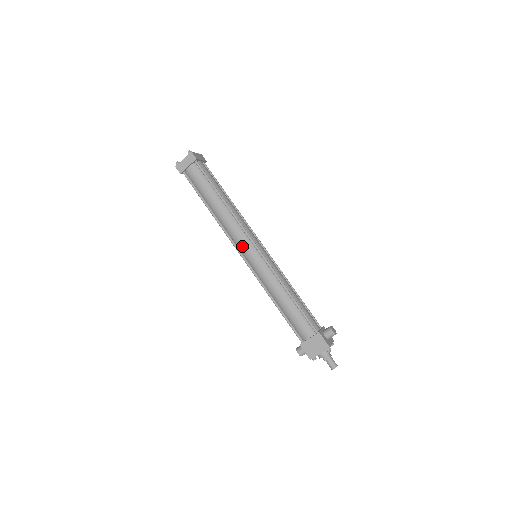
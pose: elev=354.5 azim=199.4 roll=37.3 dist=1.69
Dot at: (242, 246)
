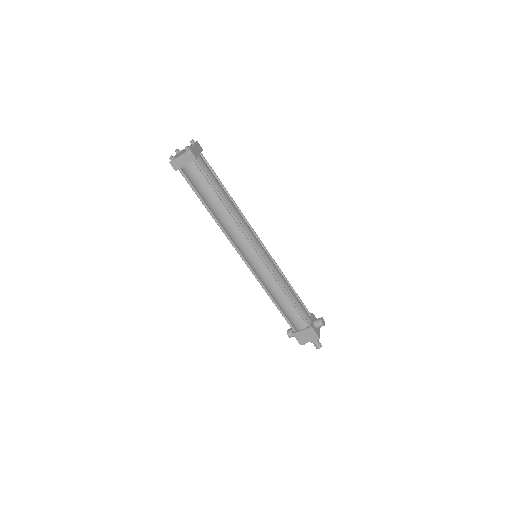
Dot at: (244, 251)
